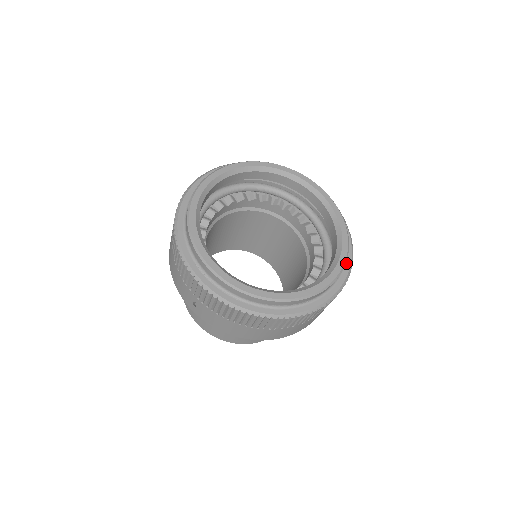
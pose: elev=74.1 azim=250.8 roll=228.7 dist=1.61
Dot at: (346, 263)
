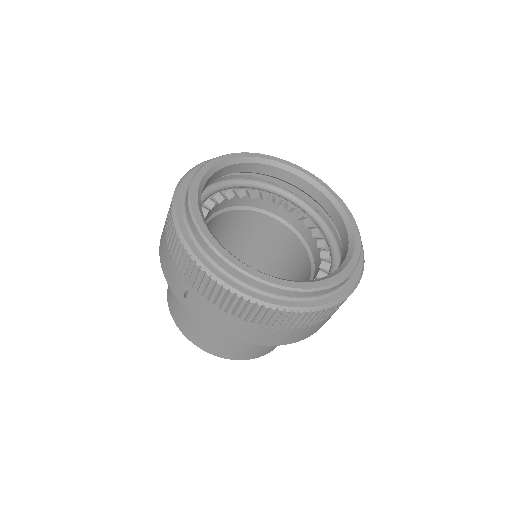
Dot at: (358, 264)
